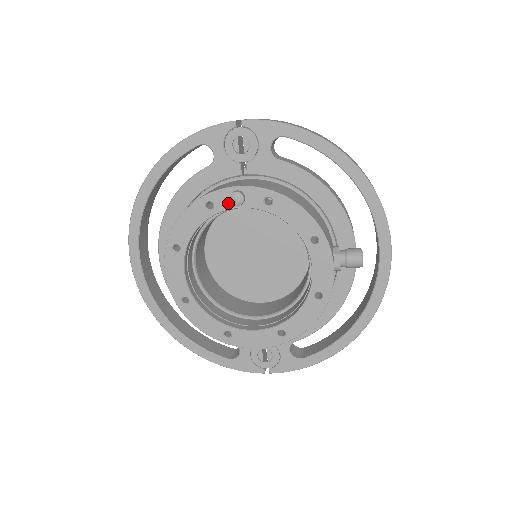
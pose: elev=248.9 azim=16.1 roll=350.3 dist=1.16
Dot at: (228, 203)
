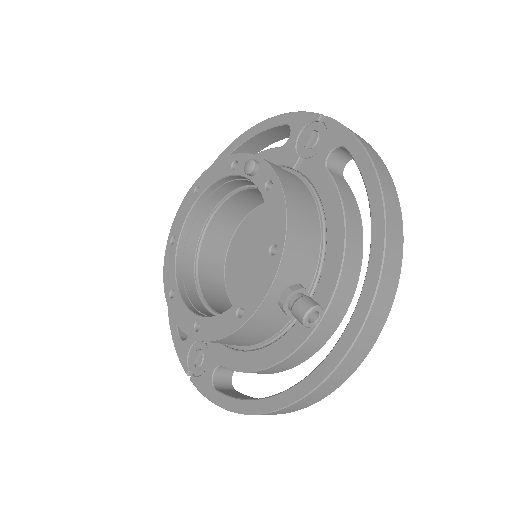
Dot at: occluded
